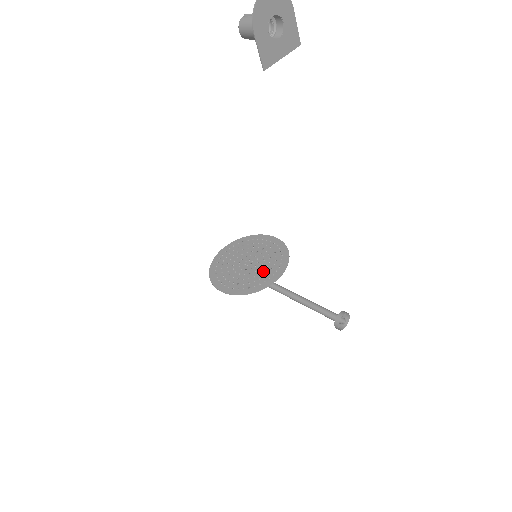
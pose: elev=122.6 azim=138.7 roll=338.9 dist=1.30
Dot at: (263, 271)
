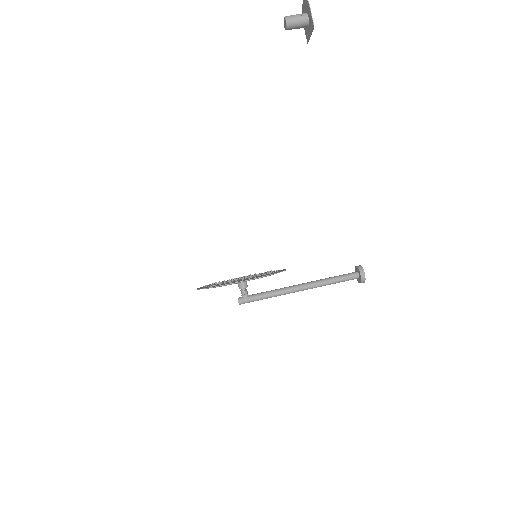
Dot at: occluded
